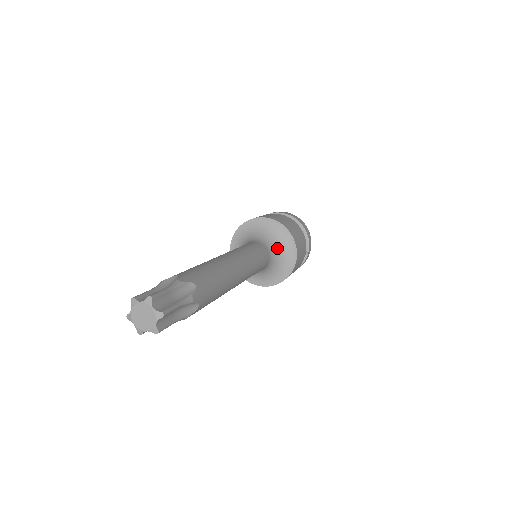
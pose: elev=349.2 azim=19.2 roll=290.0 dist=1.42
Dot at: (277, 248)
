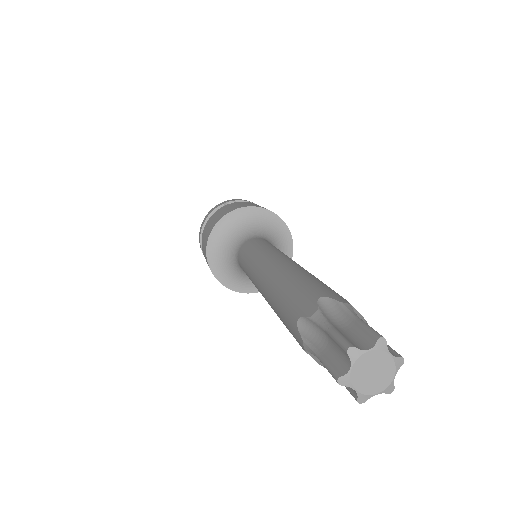
Dot at: occluded
